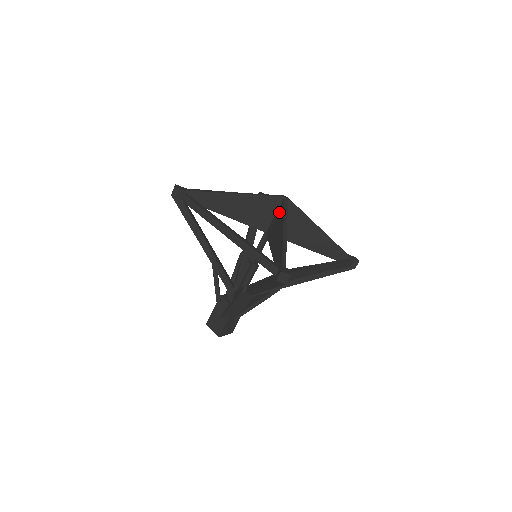
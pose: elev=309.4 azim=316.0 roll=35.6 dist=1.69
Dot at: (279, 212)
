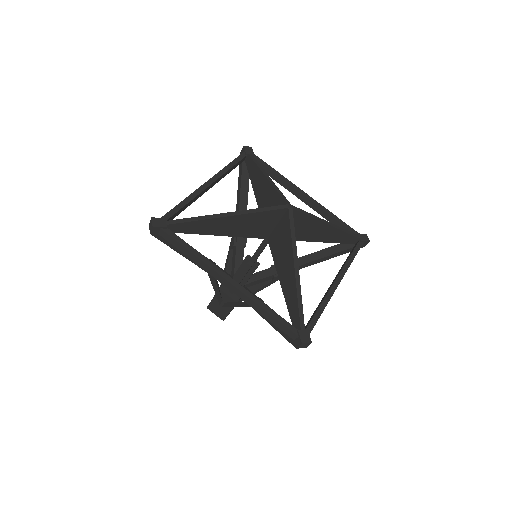
Dot at: (283, 228)
